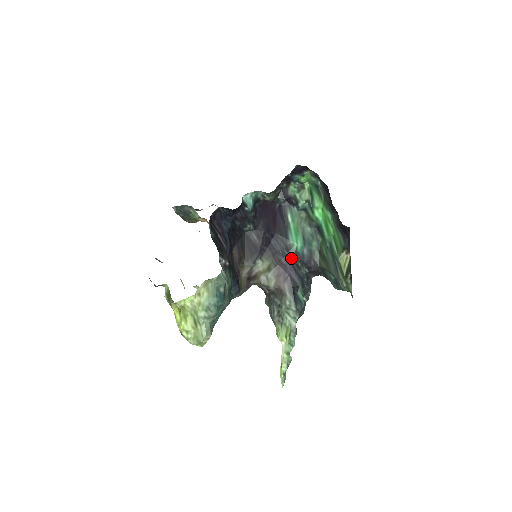
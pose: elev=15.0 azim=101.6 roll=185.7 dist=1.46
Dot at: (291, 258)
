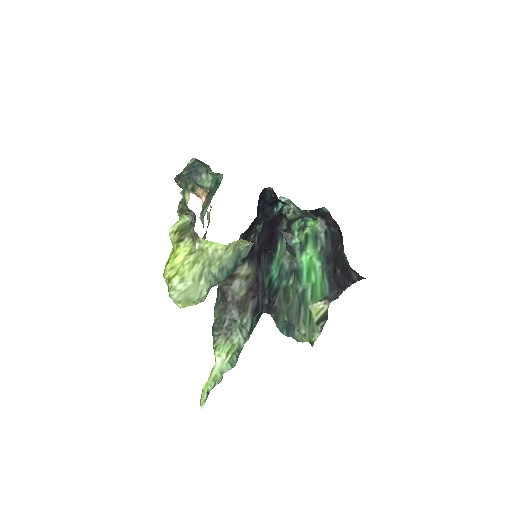
Dot at: (265, 281)
